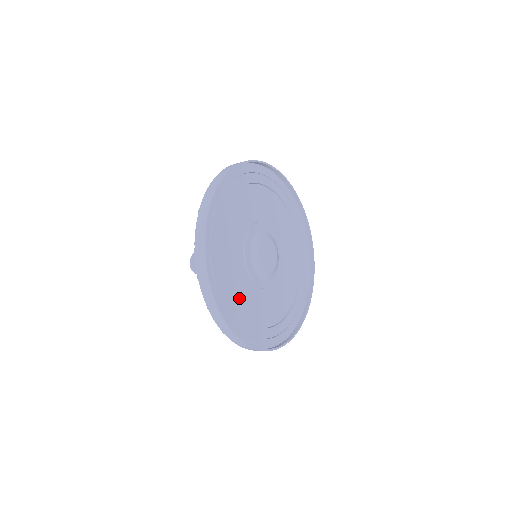
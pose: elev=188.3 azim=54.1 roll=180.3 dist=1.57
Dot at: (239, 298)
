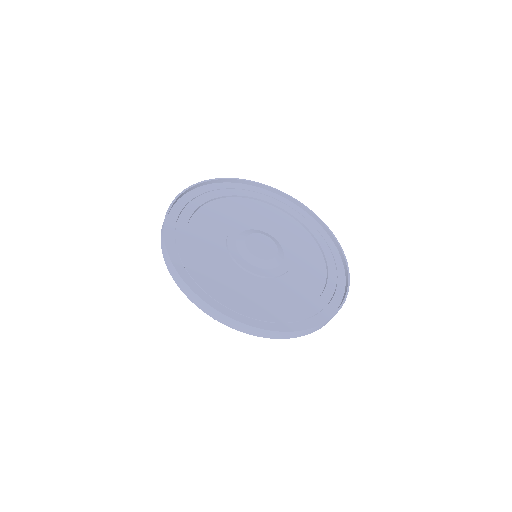
Dot at: (229, 285)
